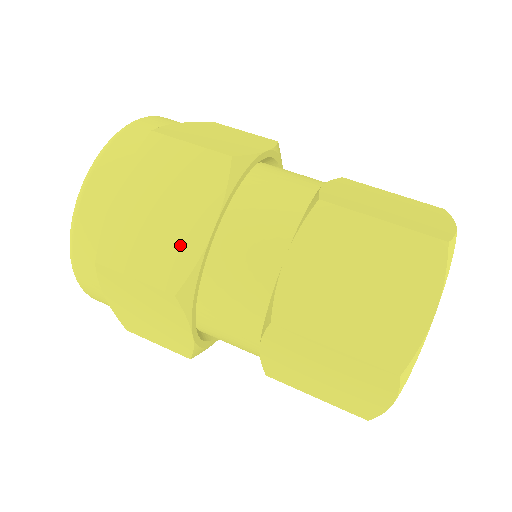
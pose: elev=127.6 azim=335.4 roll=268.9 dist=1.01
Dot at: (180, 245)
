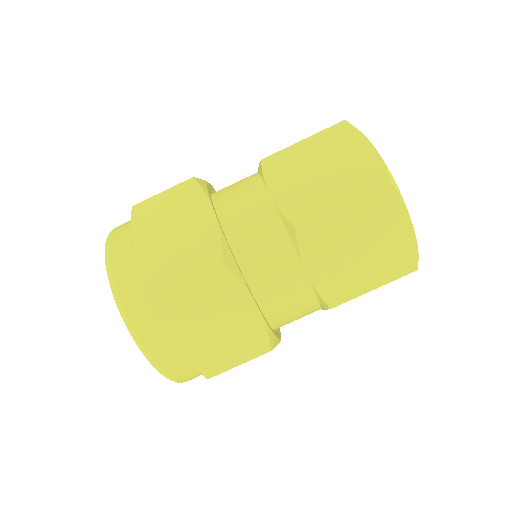
Dot at: (201, 236)
